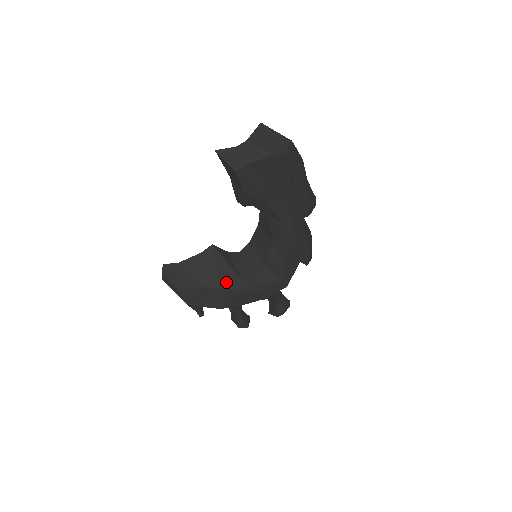
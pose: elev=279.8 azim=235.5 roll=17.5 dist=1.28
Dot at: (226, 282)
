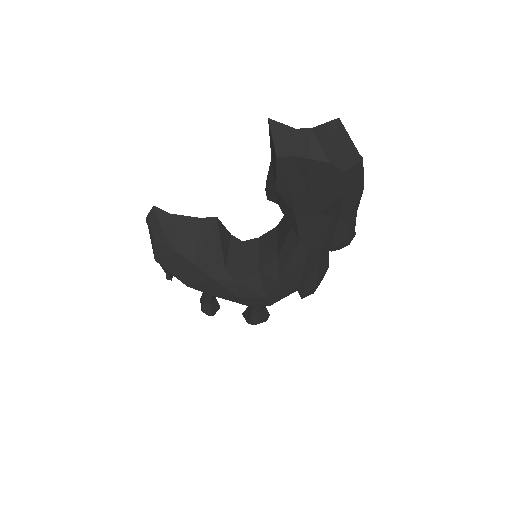
Dot at: (208, 264)
